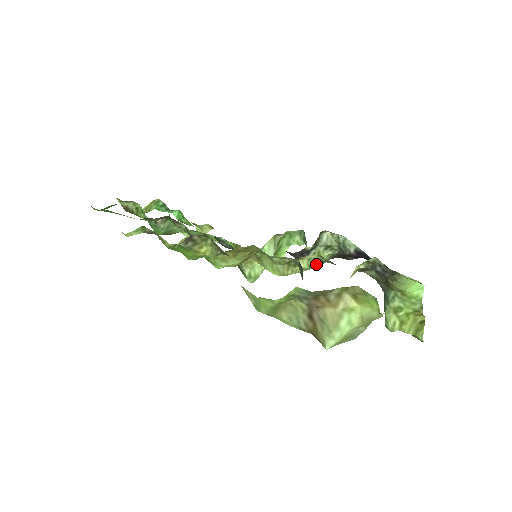
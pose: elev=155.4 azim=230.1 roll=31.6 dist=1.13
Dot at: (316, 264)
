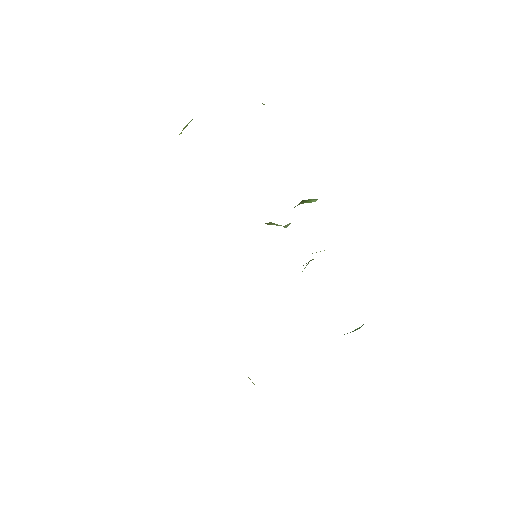
Dot at: occluded
